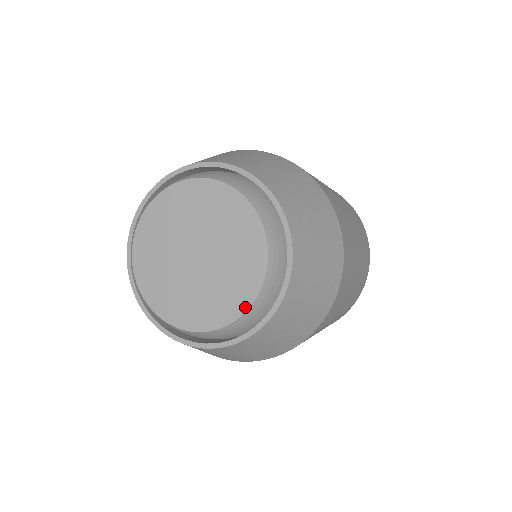
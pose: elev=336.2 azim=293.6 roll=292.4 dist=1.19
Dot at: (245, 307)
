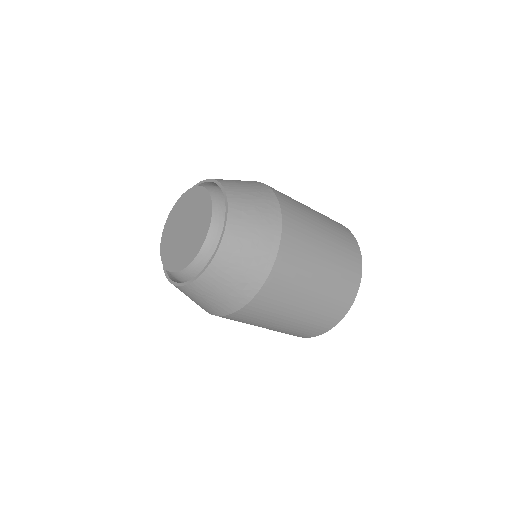
Dot at: (194, 257)
